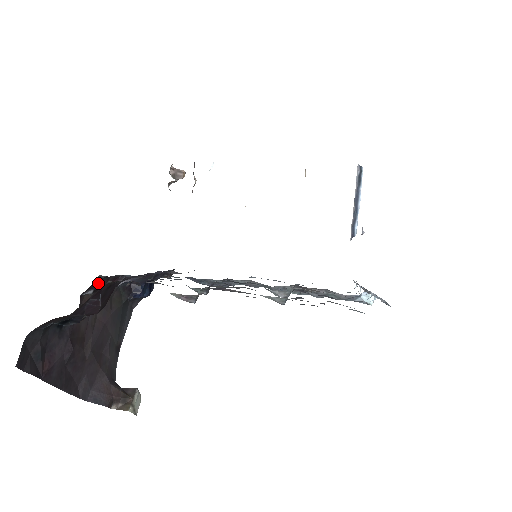
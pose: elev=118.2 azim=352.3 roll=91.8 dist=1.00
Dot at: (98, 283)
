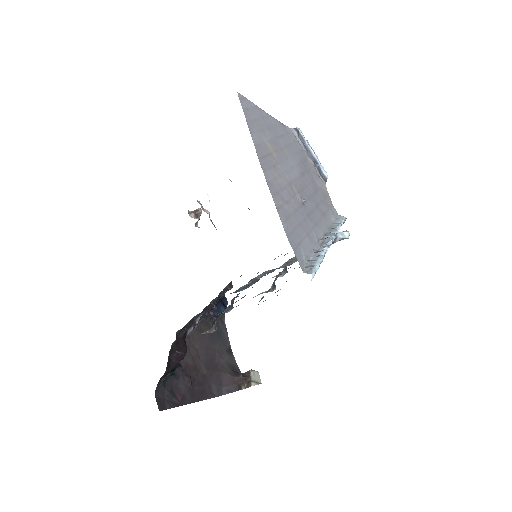
Dot at: (181, 334)
